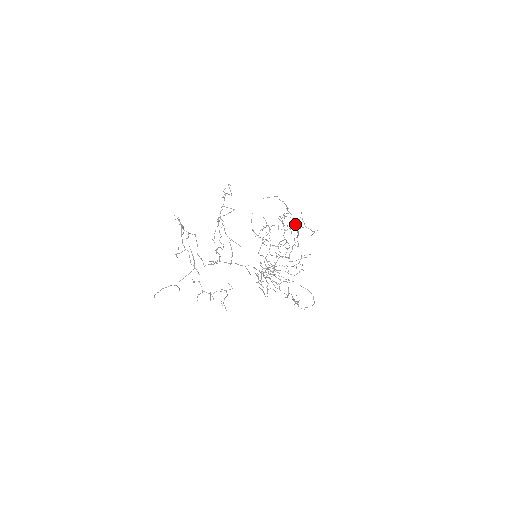
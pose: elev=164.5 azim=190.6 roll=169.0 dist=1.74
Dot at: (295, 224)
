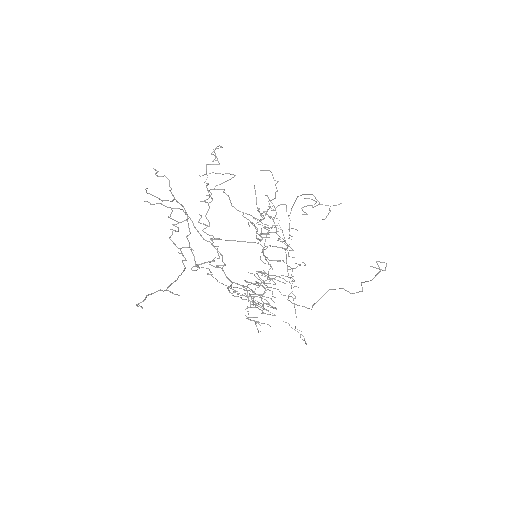
Dot at: occluded
